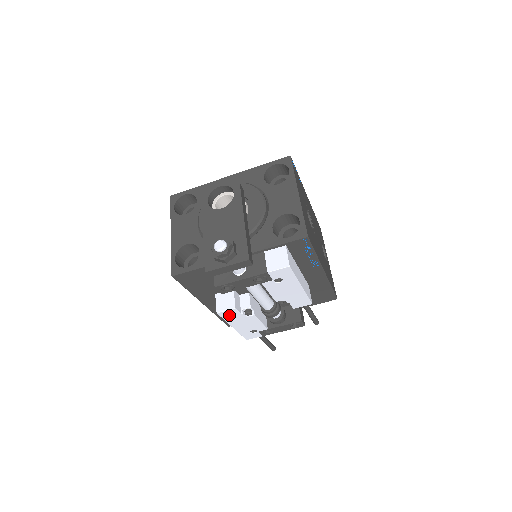
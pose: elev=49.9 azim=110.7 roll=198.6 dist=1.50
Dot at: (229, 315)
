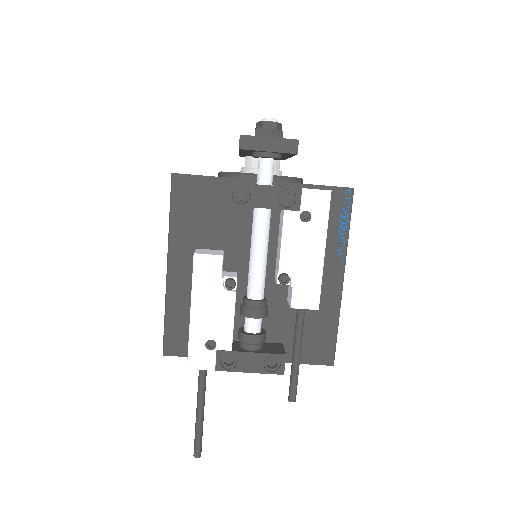
Dot at: (205, 270)
